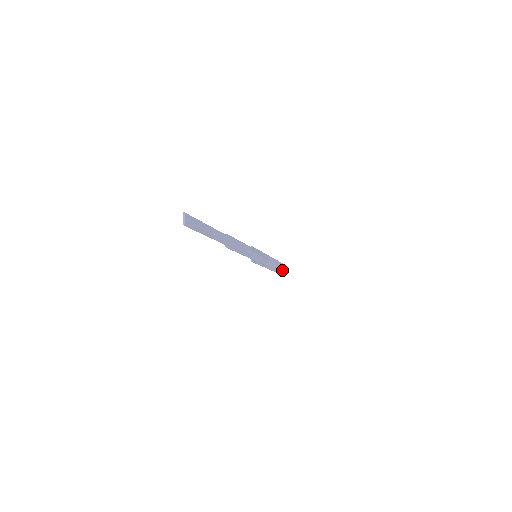
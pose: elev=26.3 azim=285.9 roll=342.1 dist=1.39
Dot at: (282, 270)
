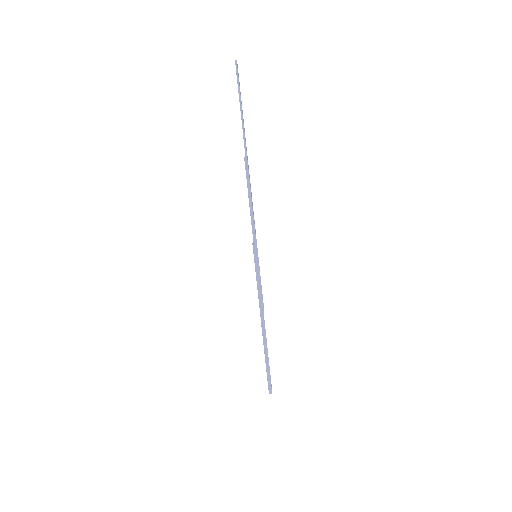
Dot at: occluded
